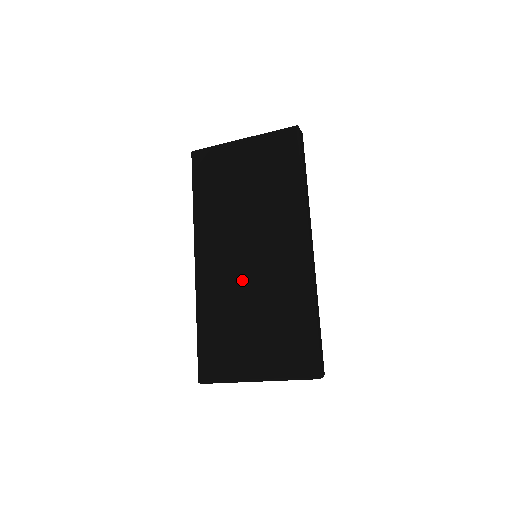
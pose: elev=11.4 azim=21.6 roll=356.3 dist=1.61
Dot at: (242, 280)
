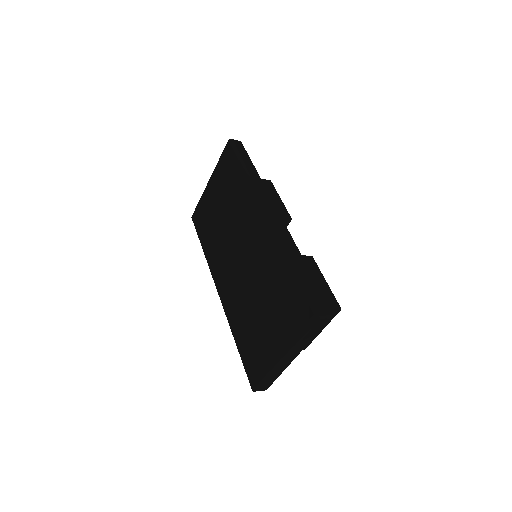
Dot at: (243, 279)
